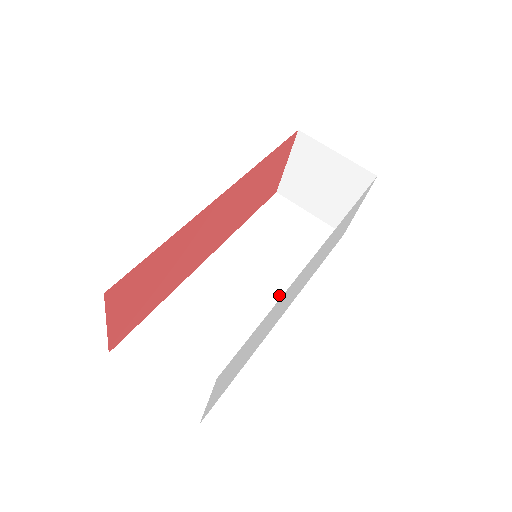
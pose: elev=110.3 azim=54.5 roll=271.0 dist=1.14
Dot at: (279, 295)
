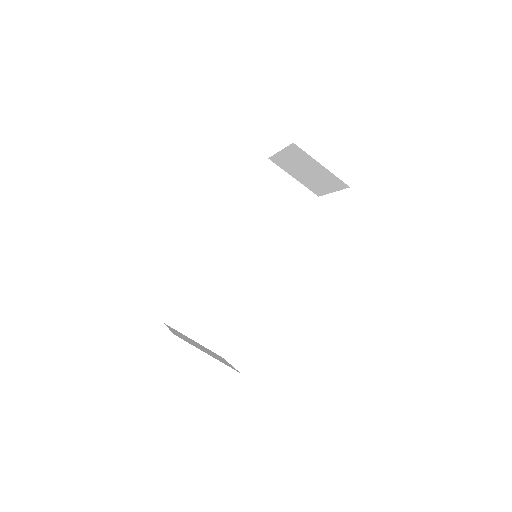
Dot at: (268, 262)
